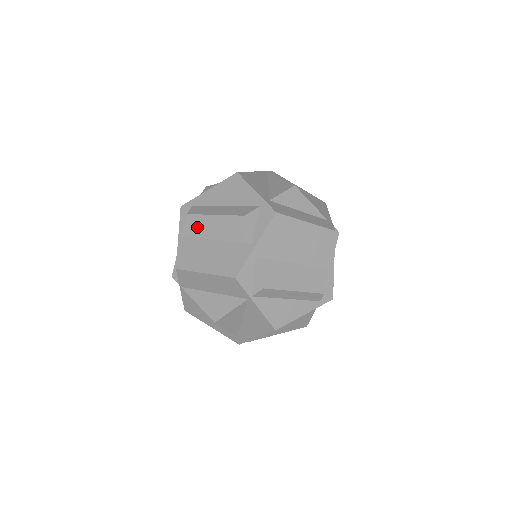
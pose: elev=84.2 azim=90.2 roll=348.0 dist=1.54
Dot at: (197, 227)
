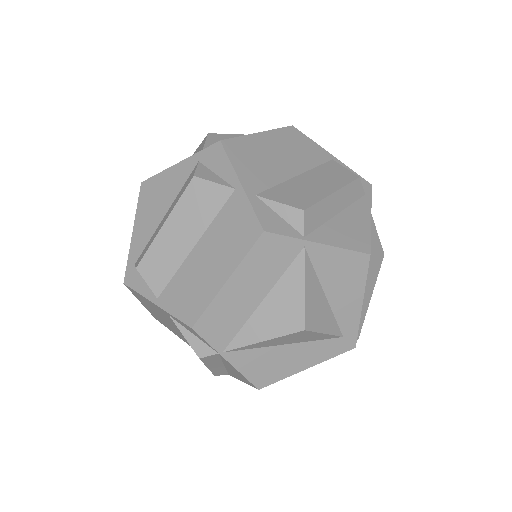
Dot at: (162, 263)
